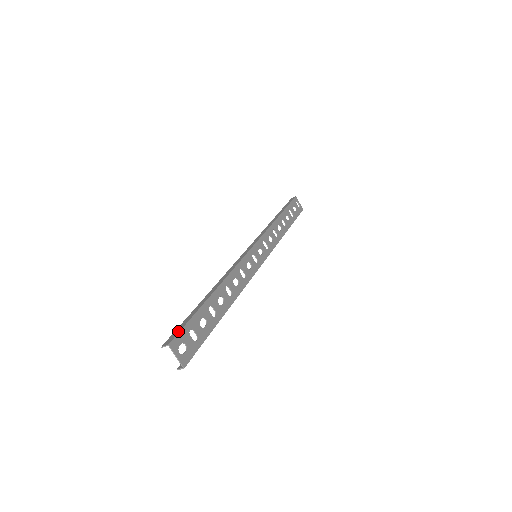
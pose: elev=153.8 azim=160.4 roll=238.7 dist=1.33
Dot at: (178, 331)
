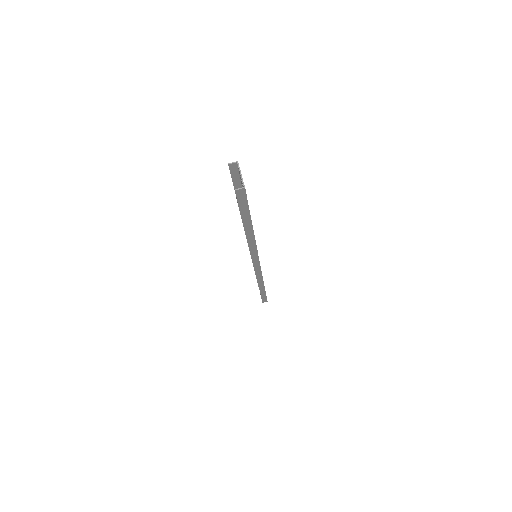
Dot at: (238, 173)
